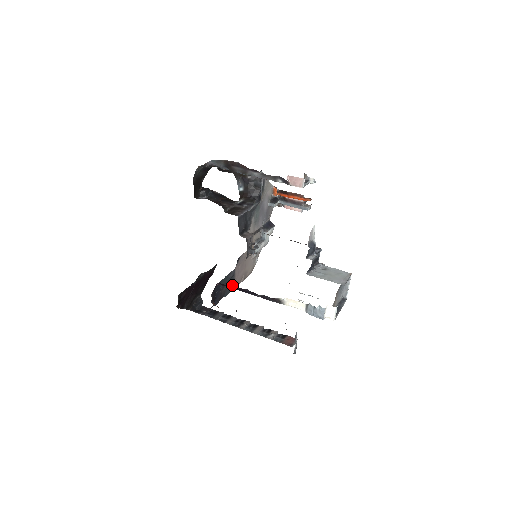
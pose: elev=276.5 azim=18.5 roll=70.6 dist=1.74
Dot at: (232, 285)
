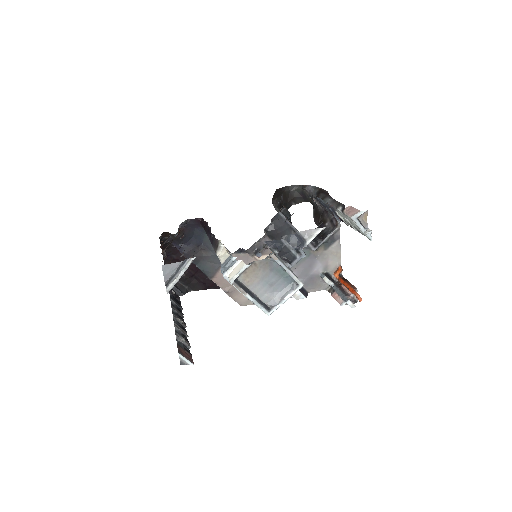
Dot at: occluded
